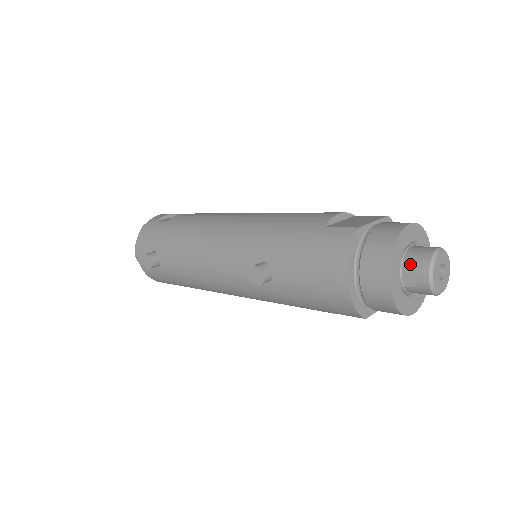
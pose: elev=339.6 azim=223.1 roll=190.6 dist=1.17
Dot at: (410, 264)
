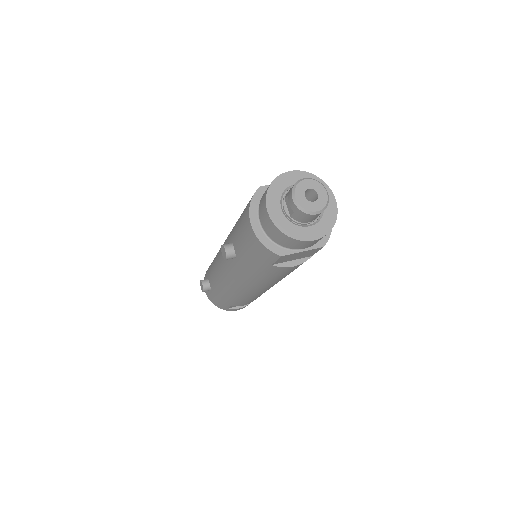
Dot at: (286, 196)
